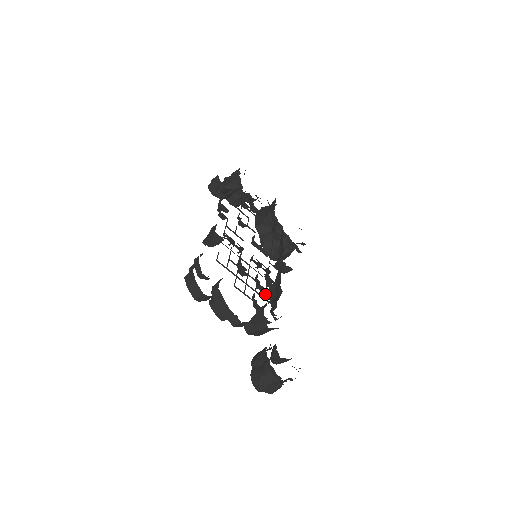
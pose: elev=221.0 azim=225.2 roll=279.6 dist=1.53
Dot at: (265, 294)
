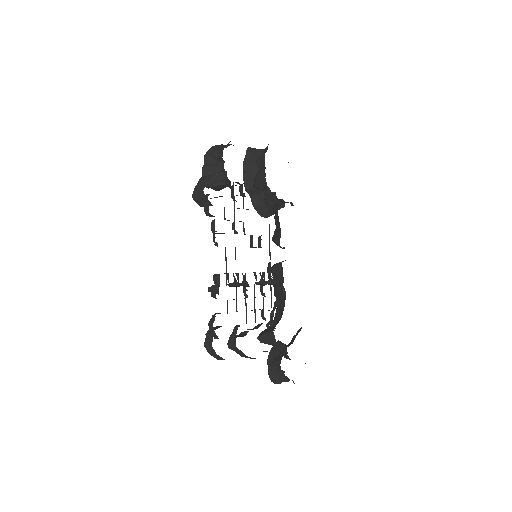
Dot at: (271, 303)
